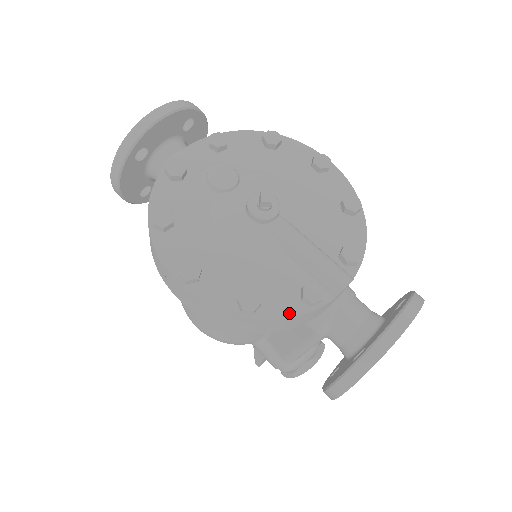
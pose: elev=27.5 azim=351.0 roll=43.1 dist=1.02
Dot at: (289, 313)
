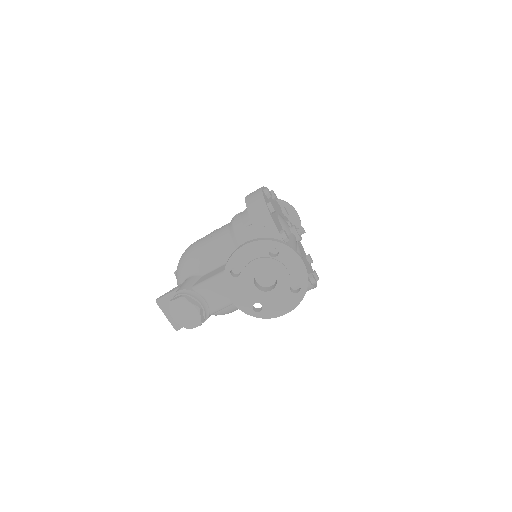
Dot at: (275, 223)
